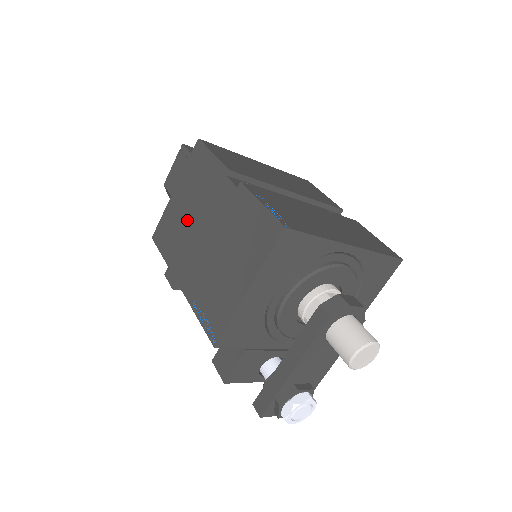
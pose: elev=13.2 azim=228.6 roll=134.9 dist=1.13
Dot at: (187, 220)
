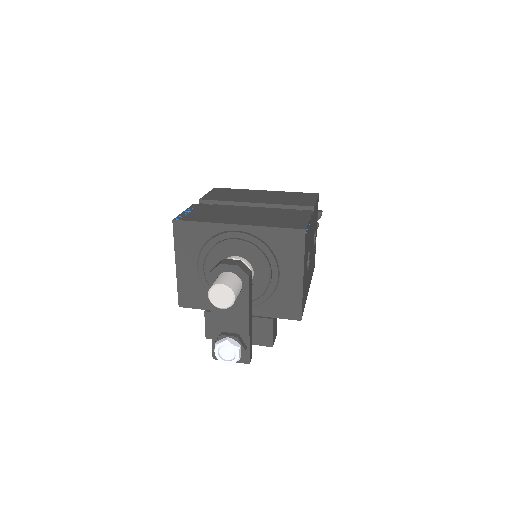
Dot at: occluded
